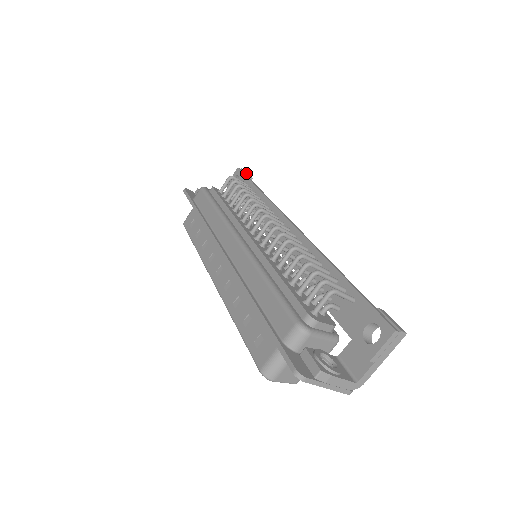
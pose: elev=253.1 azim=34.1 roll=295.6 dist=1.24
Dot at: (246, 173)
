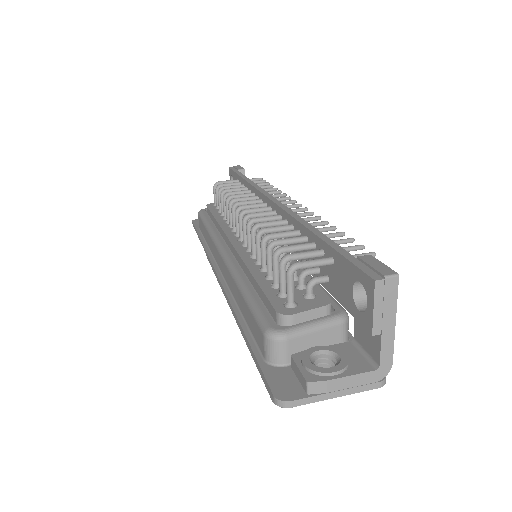
Dot at: (236, 168)
